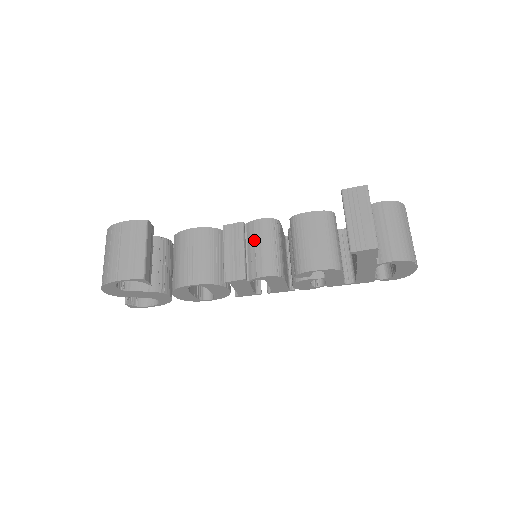
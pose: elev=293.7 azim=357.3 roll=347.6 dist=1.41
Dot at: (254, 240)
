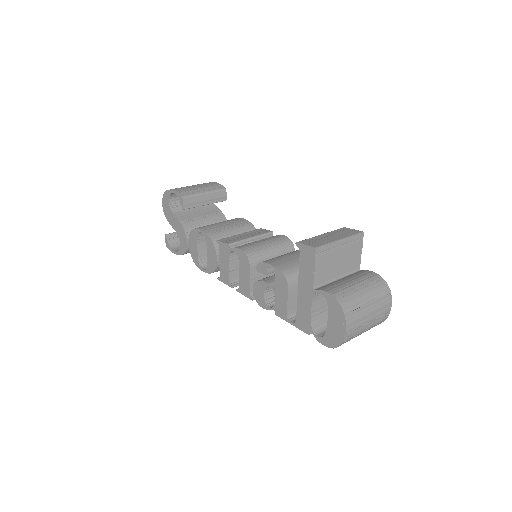
Dot at: (264, 239)
